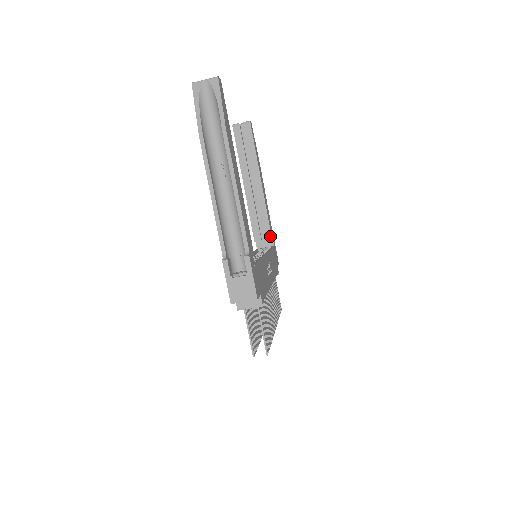
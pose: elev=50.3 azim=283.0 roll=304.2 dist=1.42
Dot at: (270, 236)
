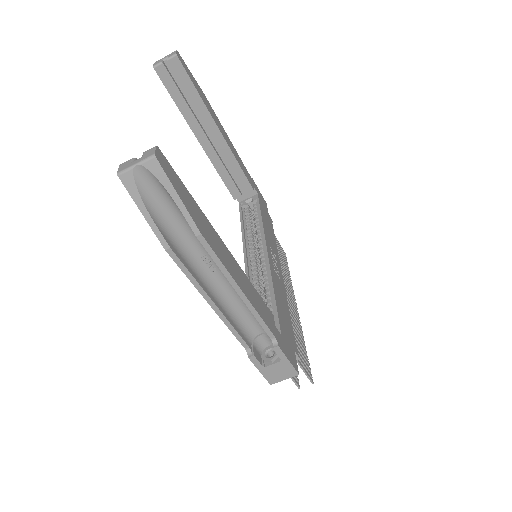
Dot at: (251, 189)
